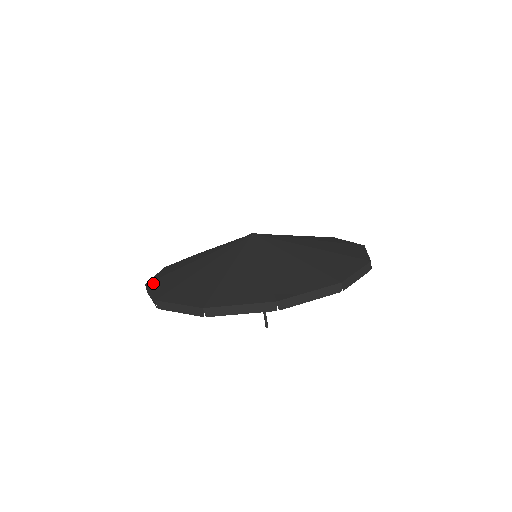
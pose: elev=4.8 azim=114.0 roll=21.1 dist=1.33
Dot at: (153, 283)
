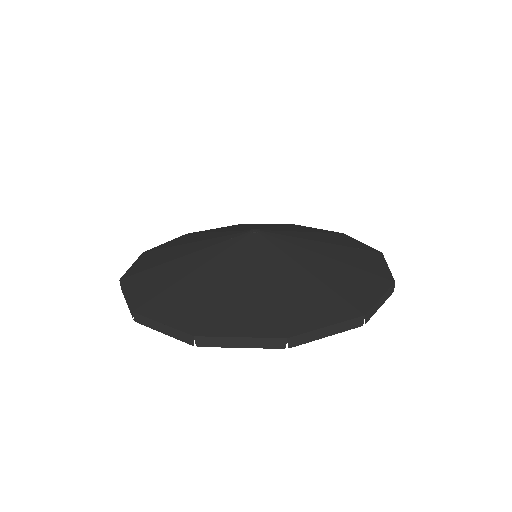
Dot at: (129, 280)
